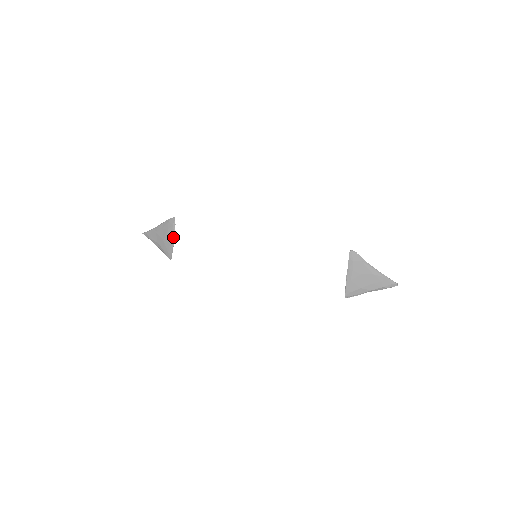
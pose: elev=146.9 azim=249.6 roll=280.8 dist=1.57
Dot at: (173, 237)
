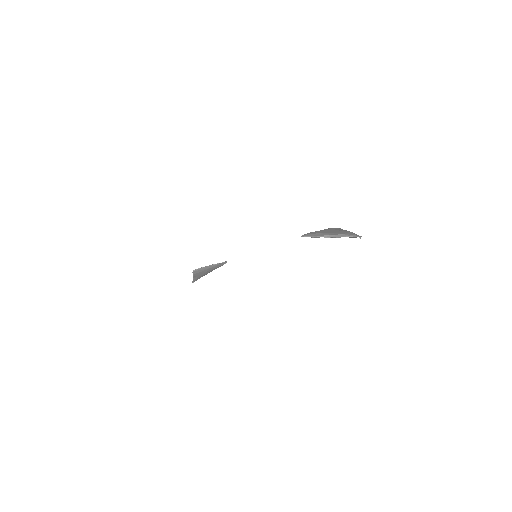
Dot at: (213, 264)
